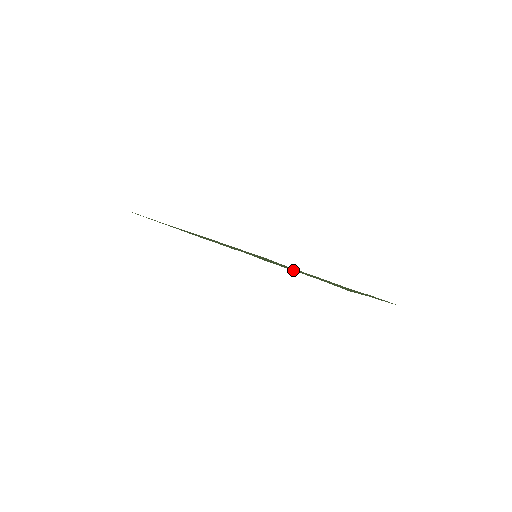
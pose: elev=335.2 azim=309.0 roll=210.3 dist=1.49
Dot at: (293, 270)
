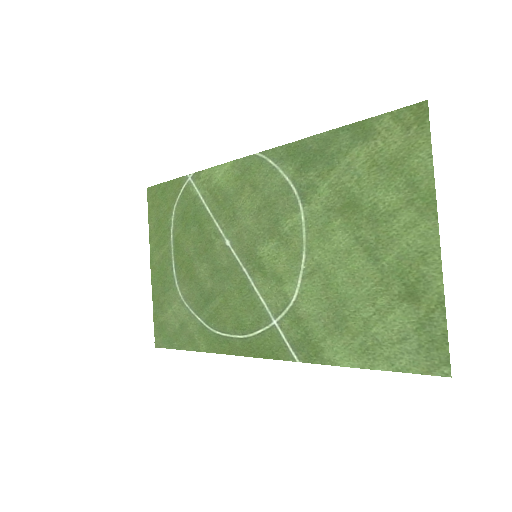
Dot at: (354, 129)
